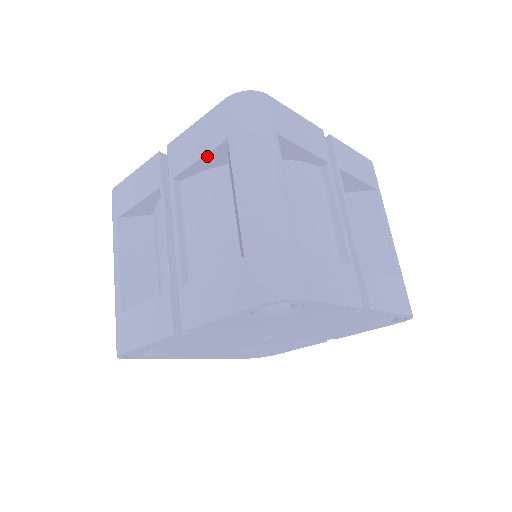
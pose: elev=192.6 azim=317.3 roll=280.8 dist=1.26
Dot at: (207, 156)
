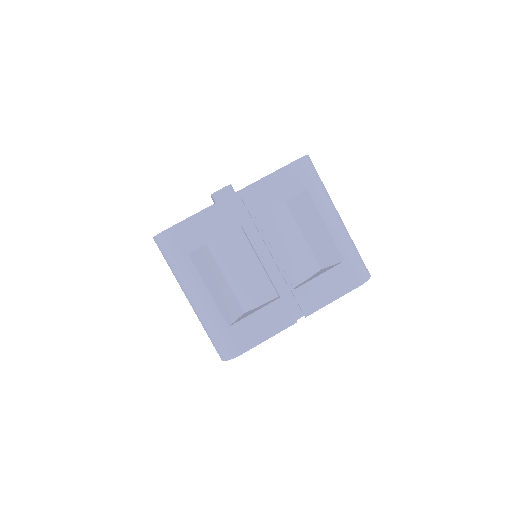
Dot at: occluded
